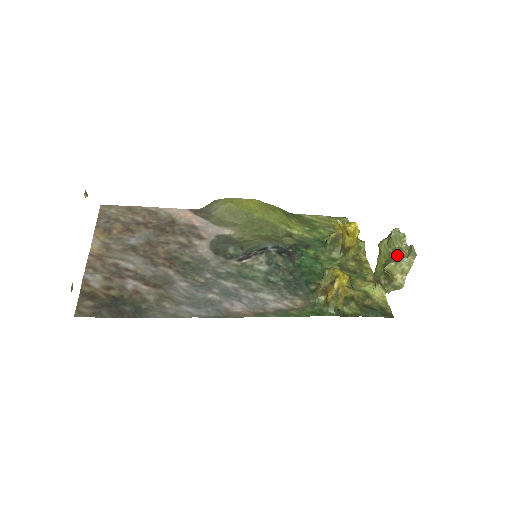
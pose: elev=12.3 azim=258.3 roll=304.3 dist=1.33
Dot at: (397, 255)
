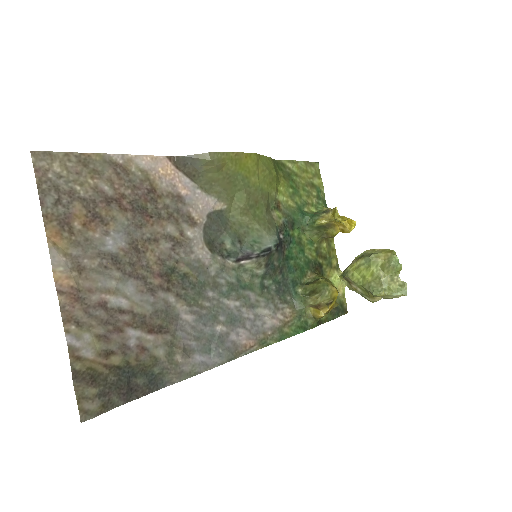
Dot at: (388, 284)
